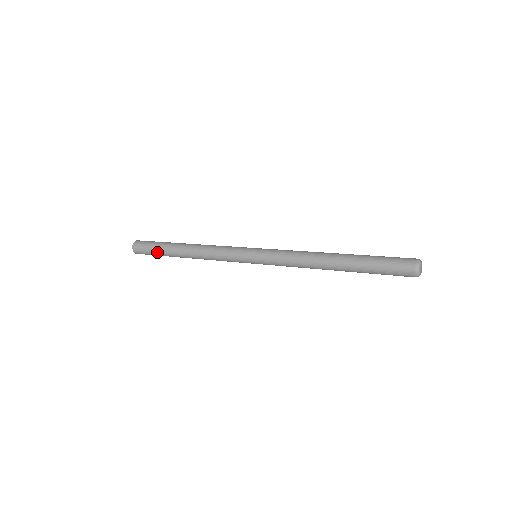
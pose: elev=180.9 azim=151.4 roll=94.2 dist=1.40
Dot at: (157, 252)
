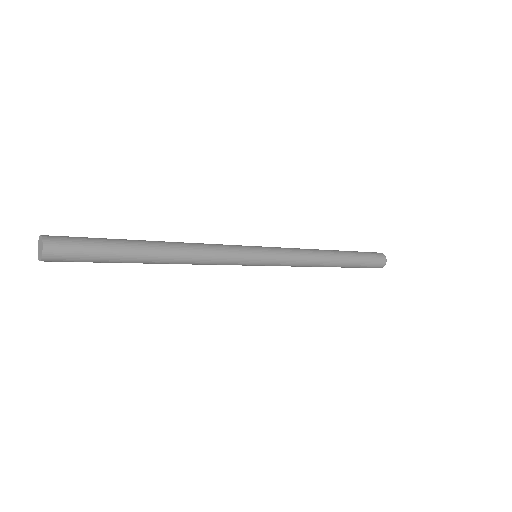
Dot at: (102, 262)
